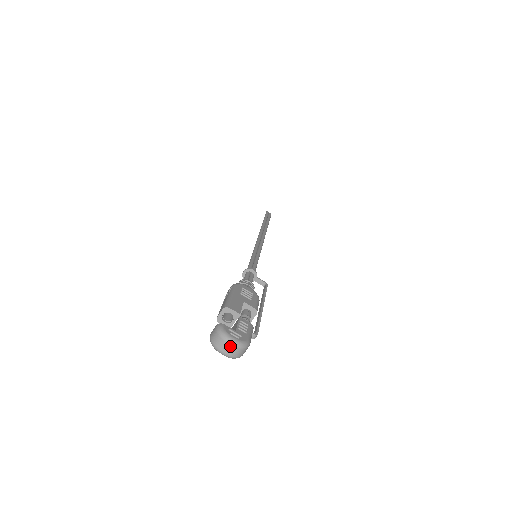
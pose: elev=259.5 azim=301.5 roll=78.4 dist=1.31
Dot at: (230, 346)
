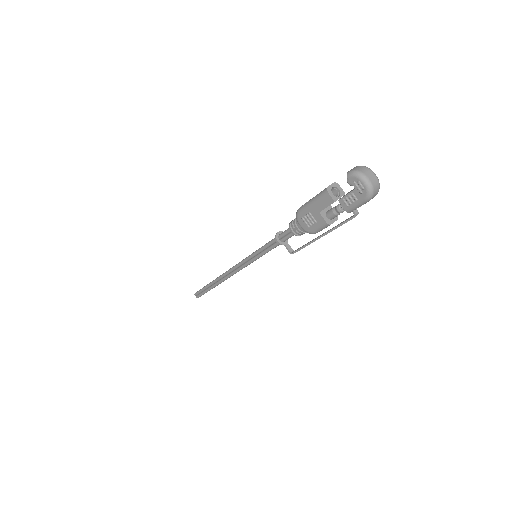
Dot at: (374, 176)
